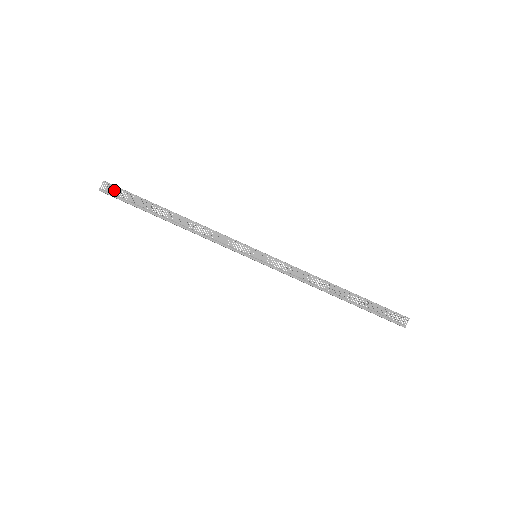
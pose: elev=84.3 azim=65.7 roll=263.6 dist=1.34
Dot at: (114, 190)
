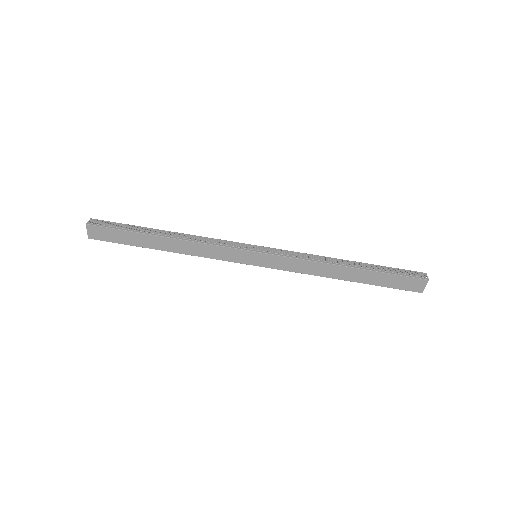
Dot at: (102, 223)
